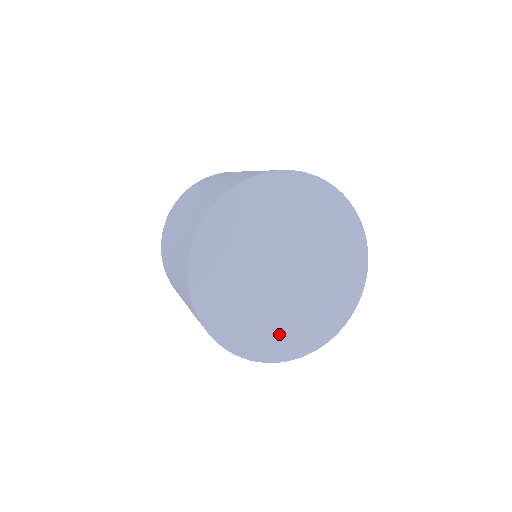
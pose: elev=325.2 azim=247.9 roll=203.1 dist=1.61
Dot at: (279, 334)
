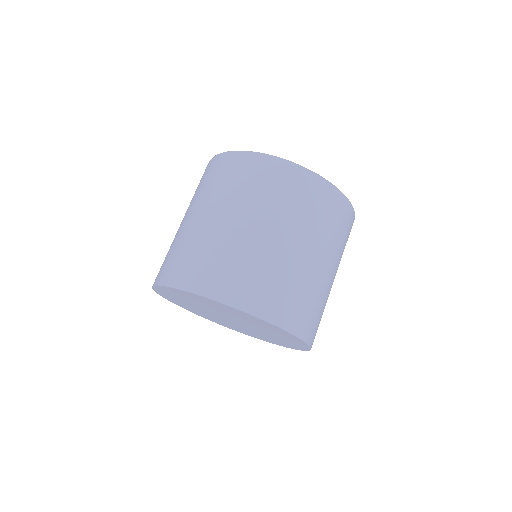
Dot at: (236, 328)
